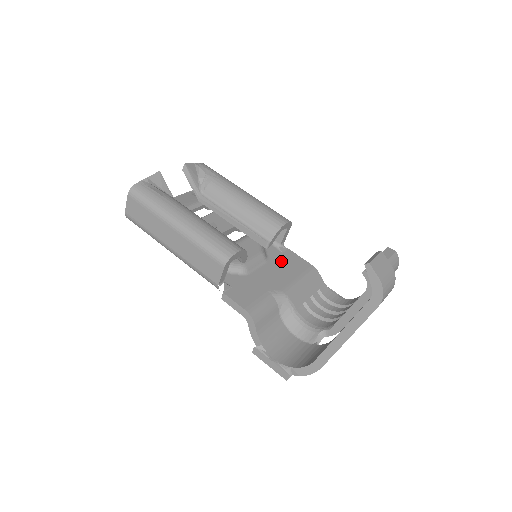
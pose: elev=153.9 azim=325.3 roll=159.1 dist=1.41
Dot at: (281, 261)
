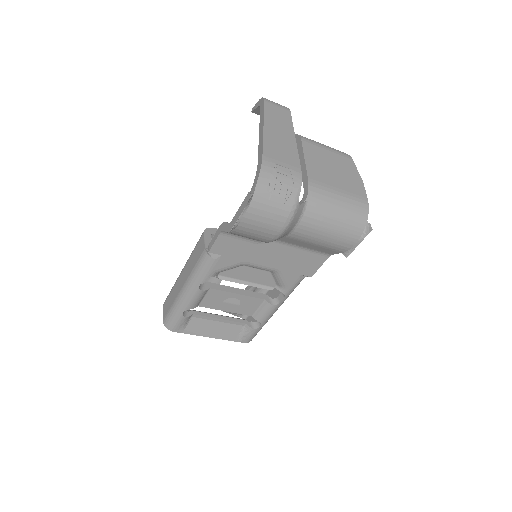
Dot at: occluded
